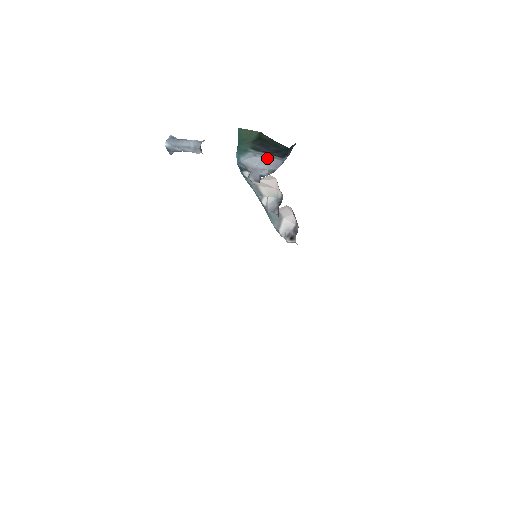
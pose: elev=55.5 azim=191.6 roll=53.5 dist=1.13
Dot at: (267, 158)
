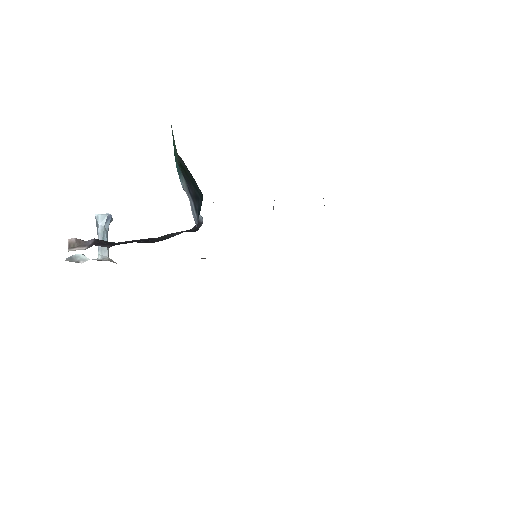
Dot at: (190, 205)
